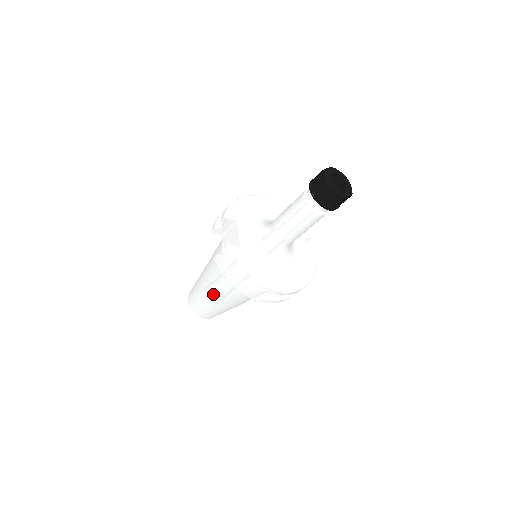
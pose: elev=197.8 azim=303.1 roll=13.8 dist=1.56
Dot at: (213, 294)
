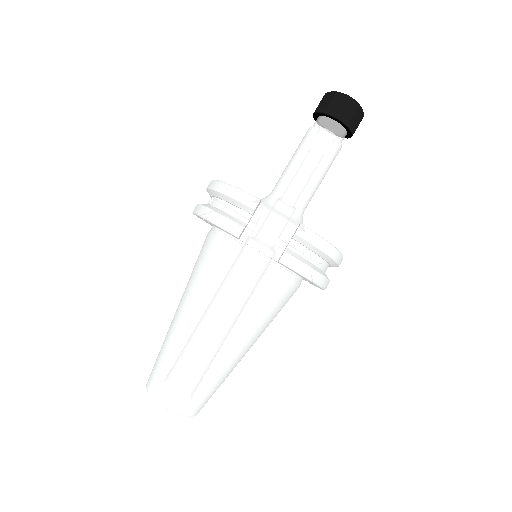
Dot at: (240, 343)
